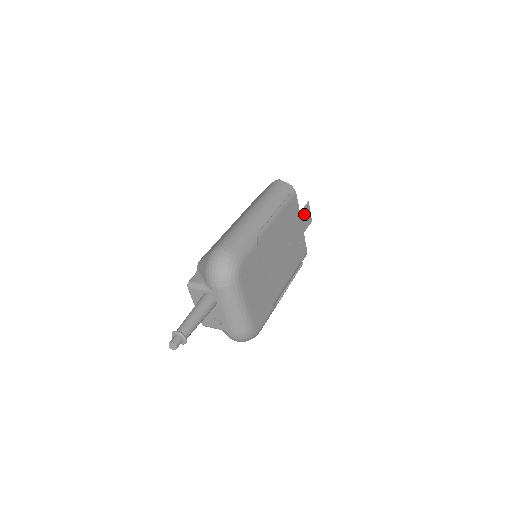
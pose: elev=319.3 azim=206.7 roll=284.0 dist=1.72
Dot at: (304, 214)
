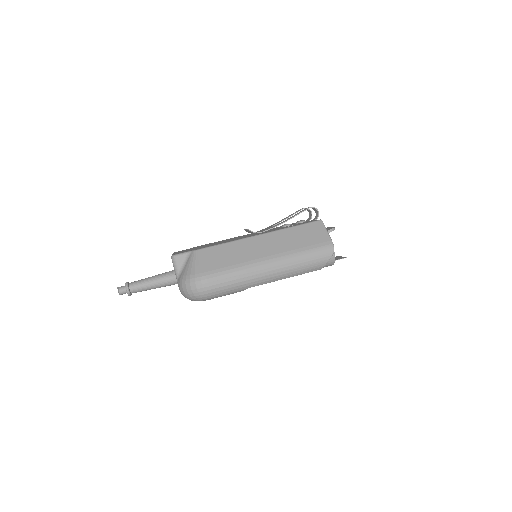
Dot at: occluded
